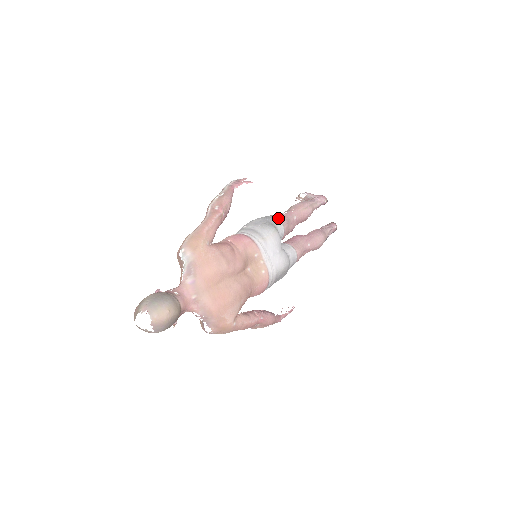
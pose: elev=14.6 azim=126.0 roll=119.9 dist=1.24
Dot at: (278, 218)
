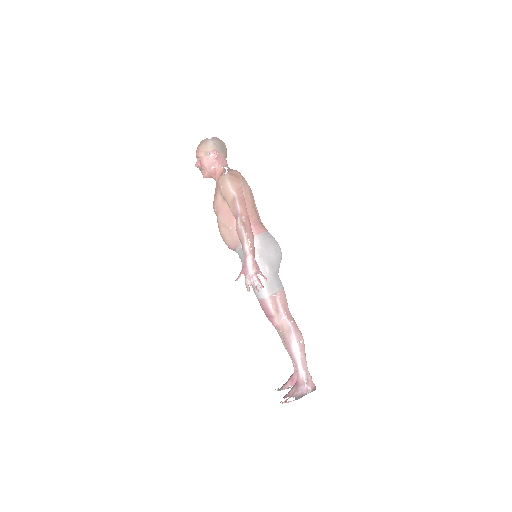
Dot at: occluded
